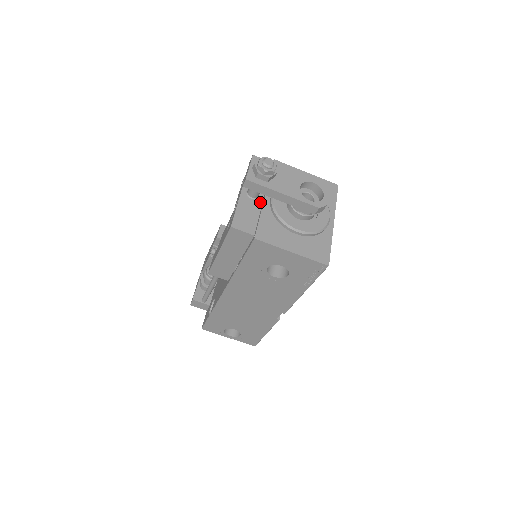
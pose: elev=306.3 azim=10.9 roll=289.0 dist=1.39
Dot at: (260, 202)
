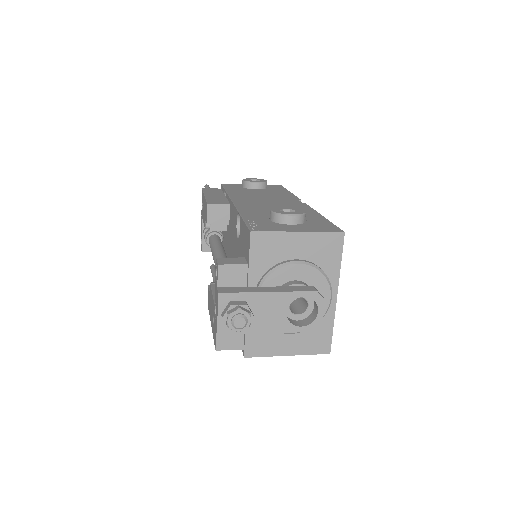
Dot at: occluded
